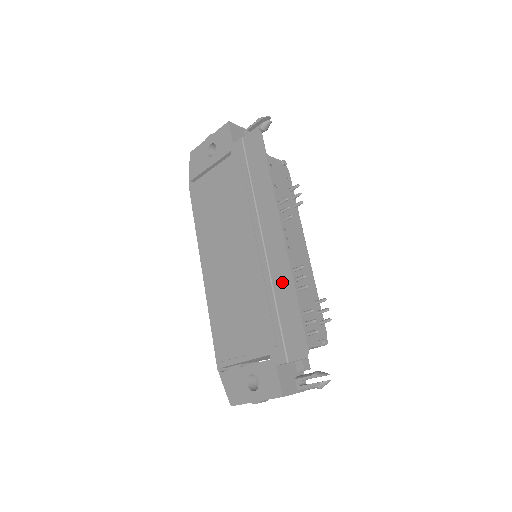
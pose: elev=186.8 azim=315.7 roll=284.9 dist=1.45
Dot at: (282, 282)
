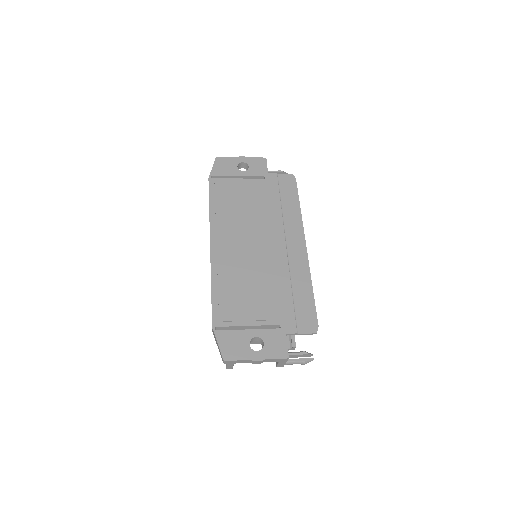
Dot at: (301, 277)
